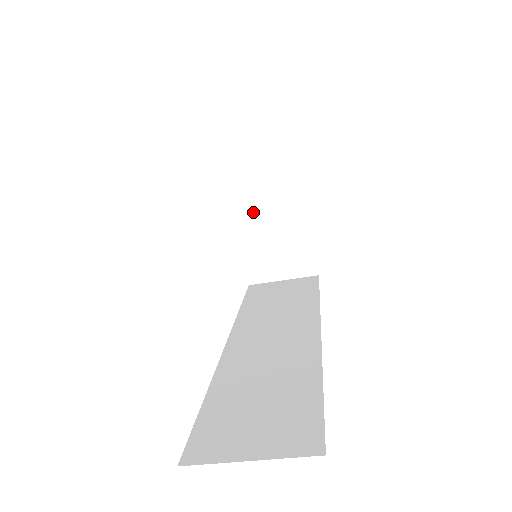
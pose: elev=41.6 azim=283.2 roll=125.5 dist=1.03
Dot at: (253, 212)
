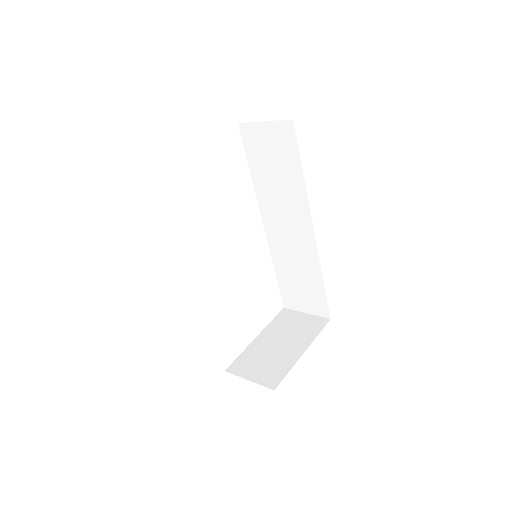
Dot at: occluded
